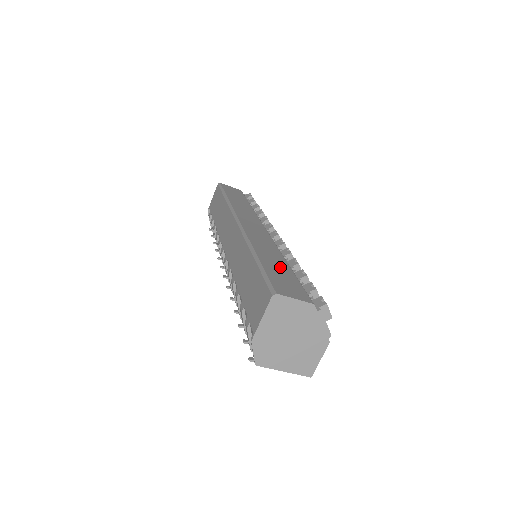
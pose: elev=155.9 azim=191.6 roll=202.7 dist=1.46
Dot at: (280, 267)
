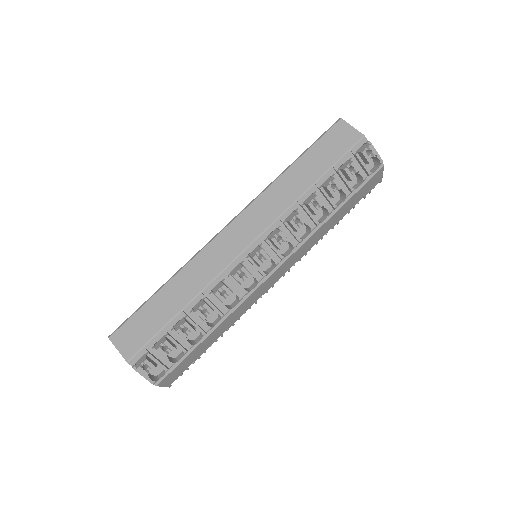
Dot at: (164, 310)
